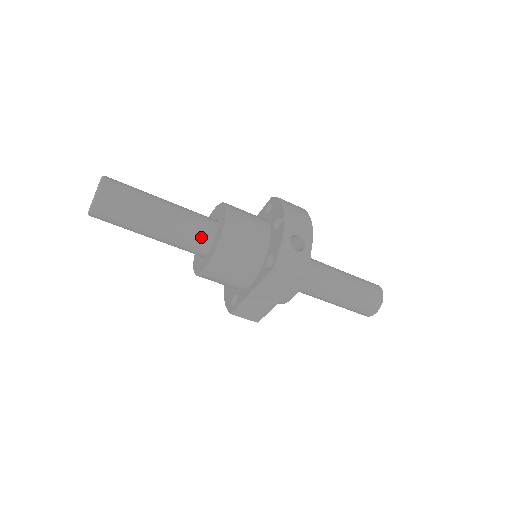
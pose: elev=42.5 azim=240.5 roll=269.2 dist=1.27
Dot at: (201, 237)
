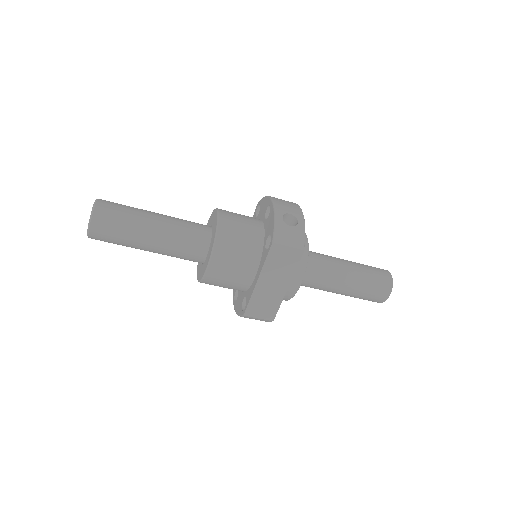
Dot at: (198, 238)
